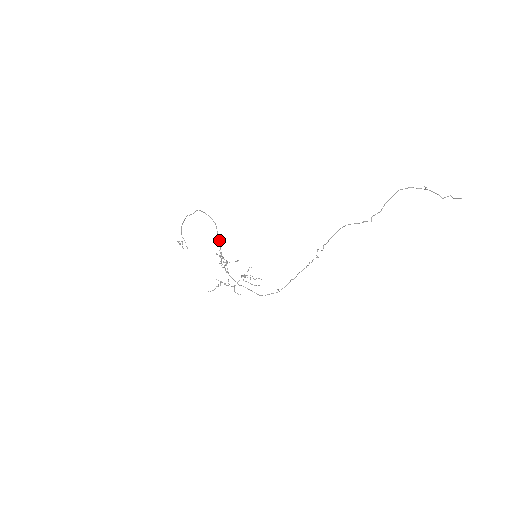
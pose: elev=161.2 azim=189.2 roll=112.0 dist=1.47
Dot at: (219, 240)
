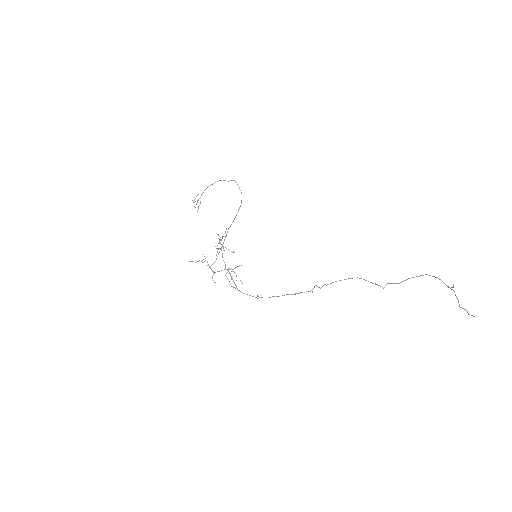
Dot at: (234, 219)
